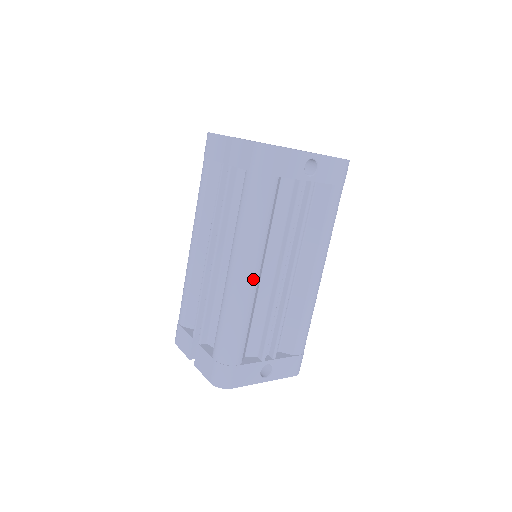
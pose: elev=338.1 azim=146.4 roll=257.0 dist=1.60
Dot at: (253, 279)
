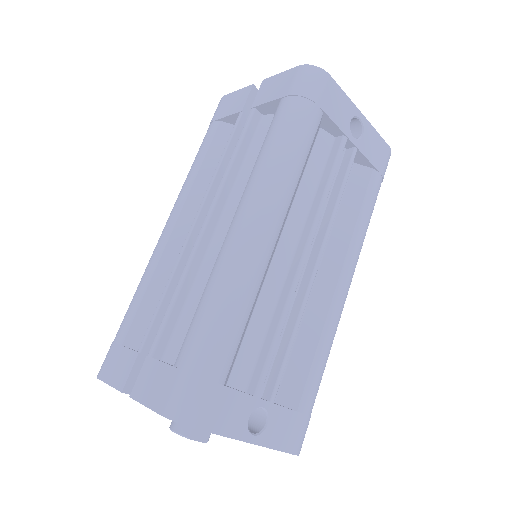
Dot at: (270, 236)
